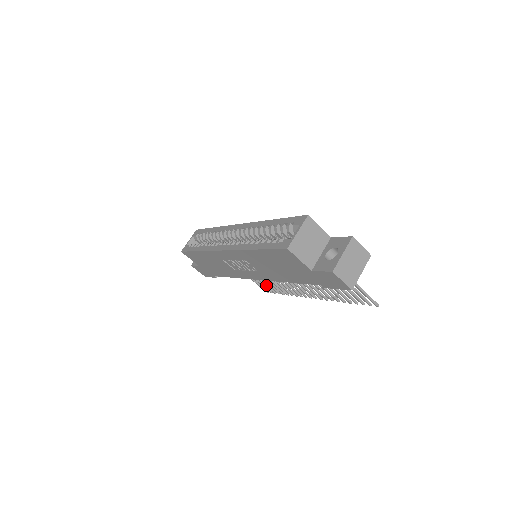
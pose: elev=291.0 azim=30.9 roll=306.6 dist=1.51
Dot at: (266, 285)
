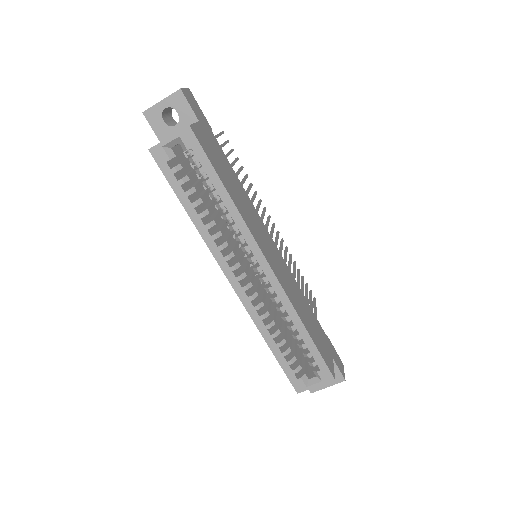
Dot at: occluded
